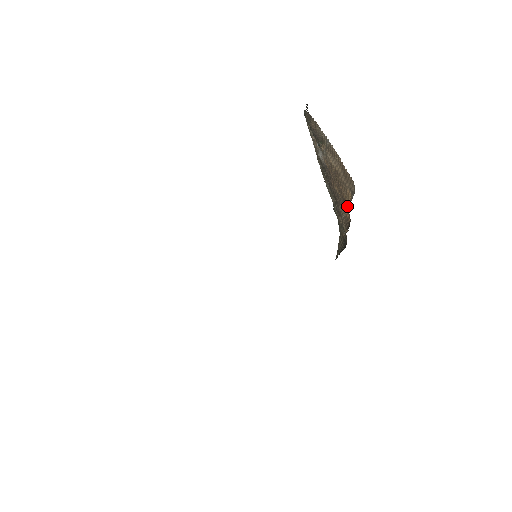
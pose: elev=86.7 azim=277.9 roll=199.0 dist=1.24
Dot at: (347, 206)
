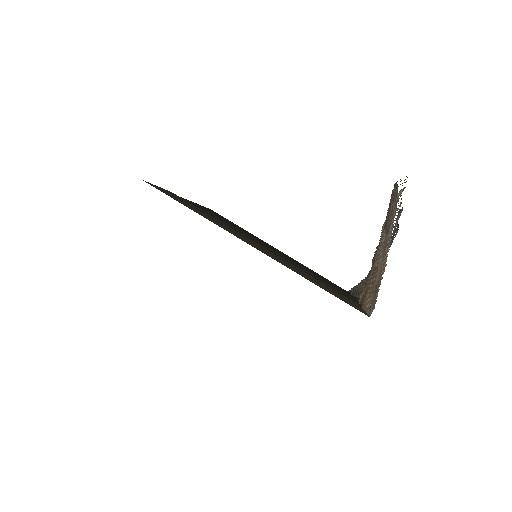
Dot at: (363, 304)
